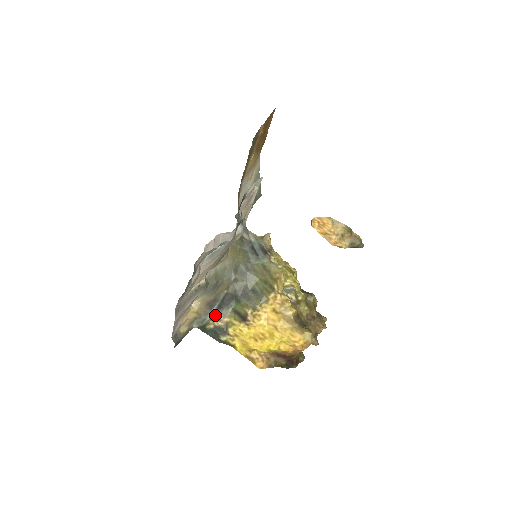
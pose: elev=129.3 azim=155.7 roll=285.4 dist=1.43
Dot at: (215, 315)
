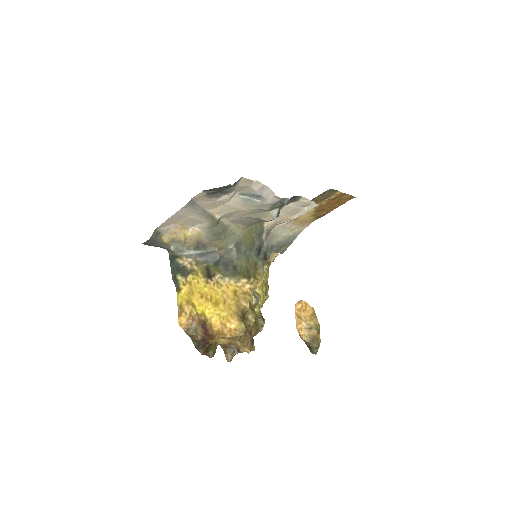
Dot at: (192, 257)
